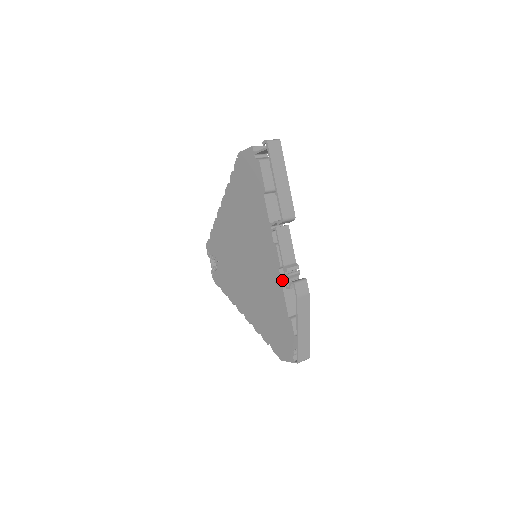
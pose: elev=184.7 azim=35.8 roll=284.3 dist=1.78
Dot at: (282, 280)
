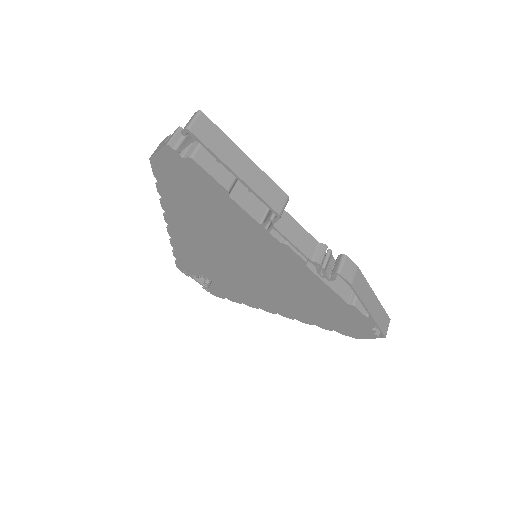
Dot at: (316, 274)
